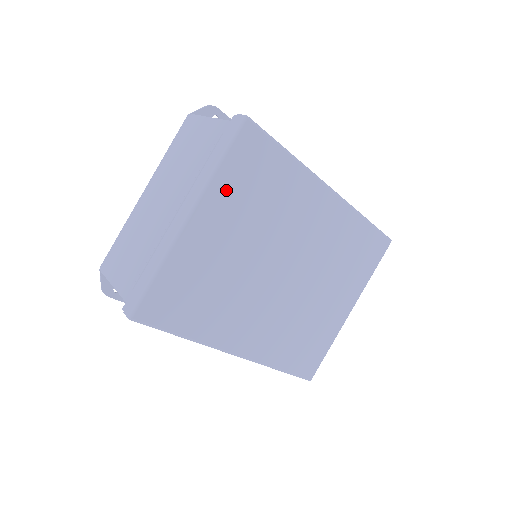
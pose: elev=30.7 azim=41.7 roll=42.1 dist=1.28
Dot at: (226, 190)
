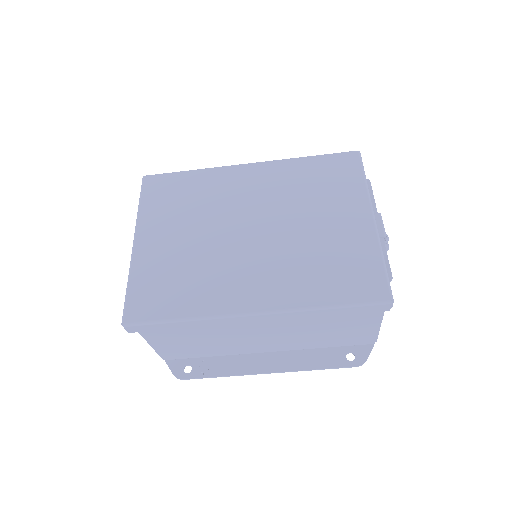
Dot at: (153, 214)
